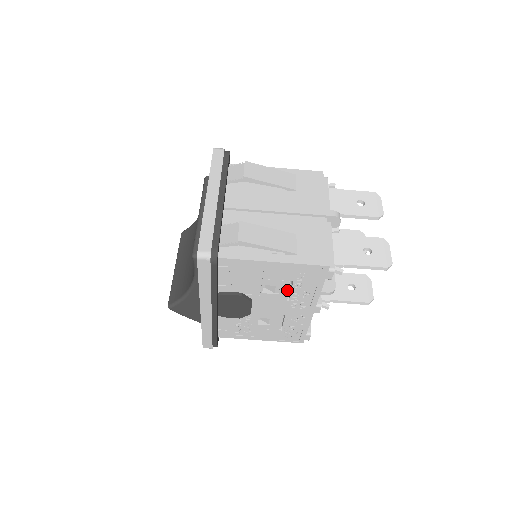
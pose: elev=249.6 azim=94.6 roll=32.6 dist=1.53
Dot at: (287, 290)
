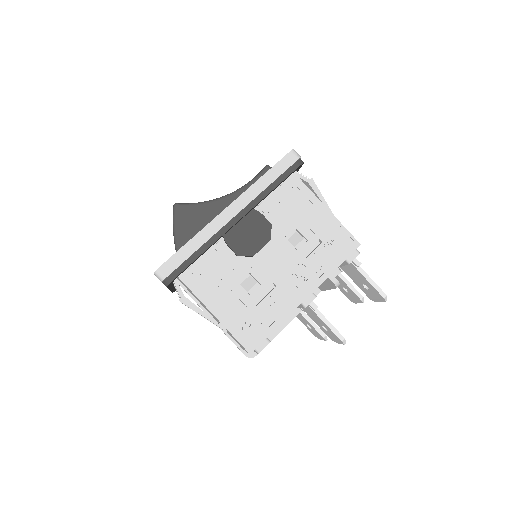
Dot at: (308, 250)
